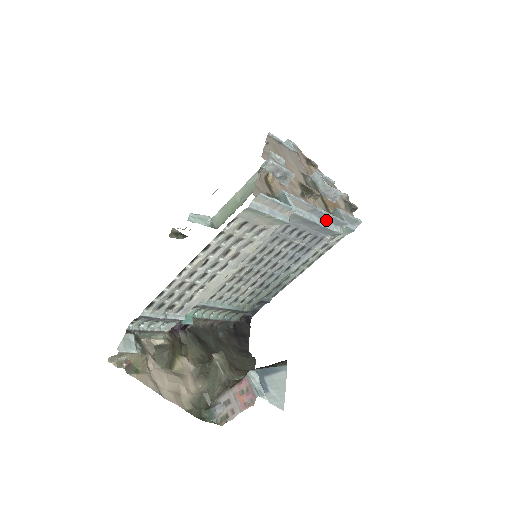
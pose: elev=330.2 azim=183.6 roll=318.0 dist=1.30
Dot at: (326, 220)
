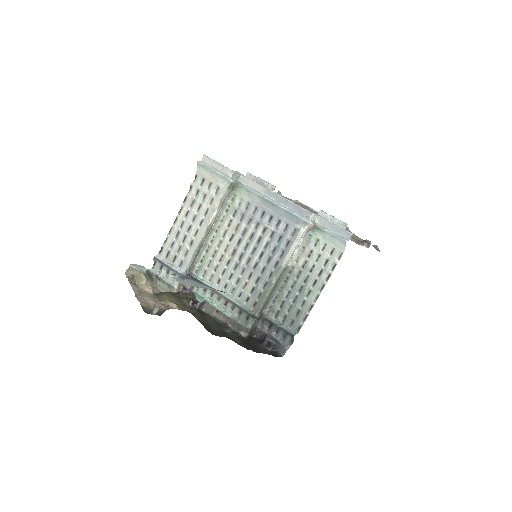
Dot at: (288, 206)
